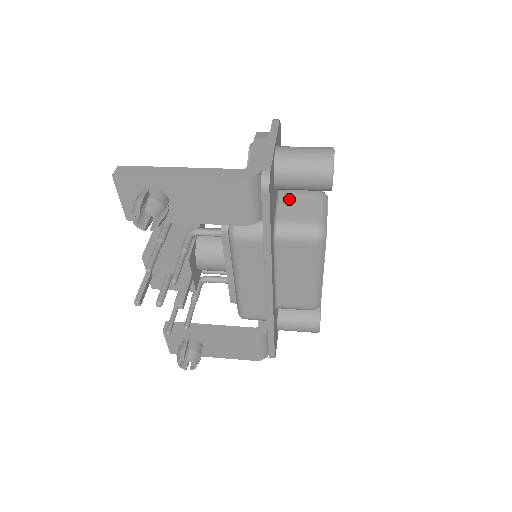
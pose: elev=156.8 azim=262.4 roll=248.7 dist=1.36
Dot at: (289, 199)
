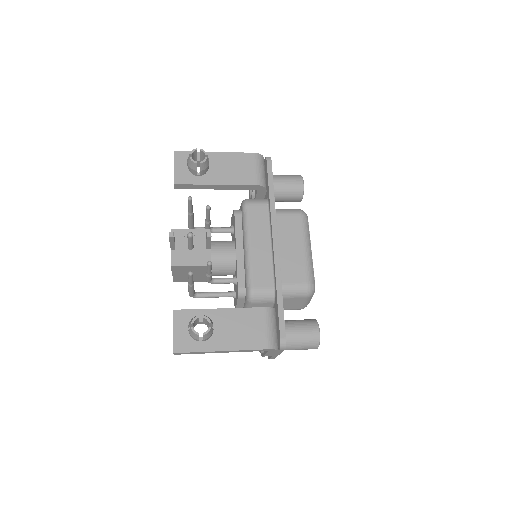
Dot at: occluded
